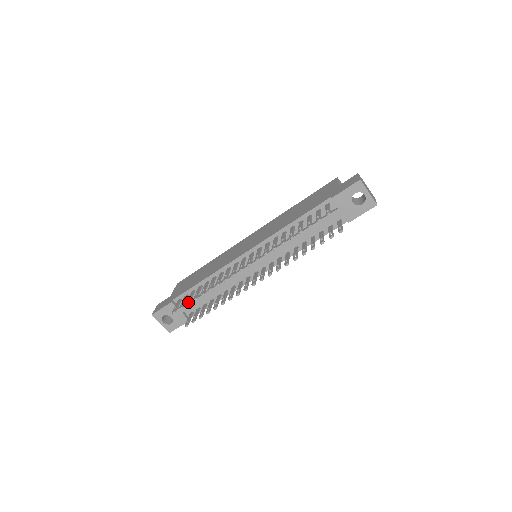
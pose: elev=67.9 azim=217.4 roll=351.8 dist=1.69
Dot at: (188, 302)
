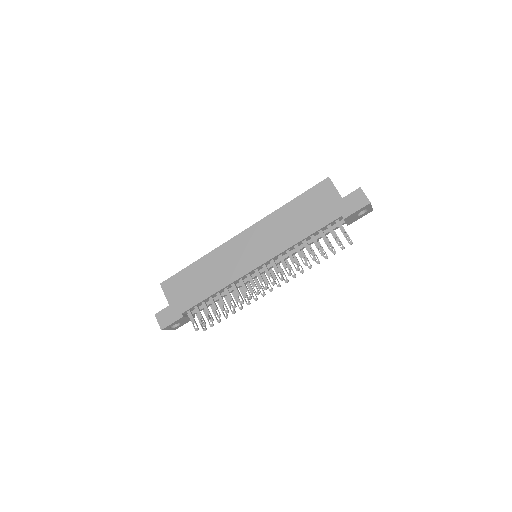
Dot at: (213, 320)
